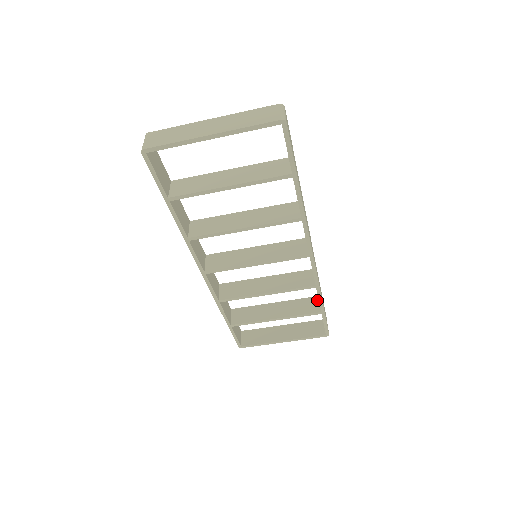
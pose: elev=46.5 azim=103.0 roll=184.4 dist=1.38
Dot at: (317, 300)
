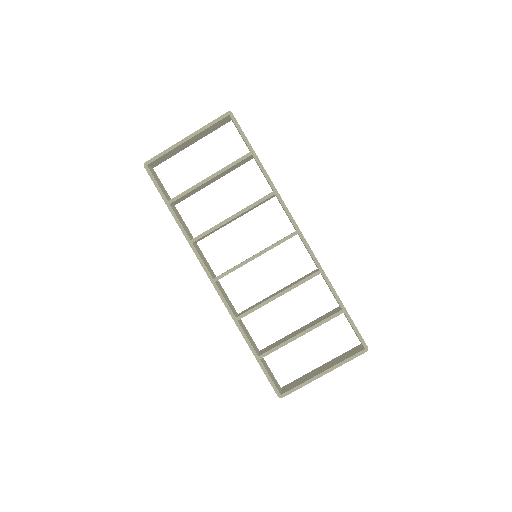
Dot at: (338, 308)
